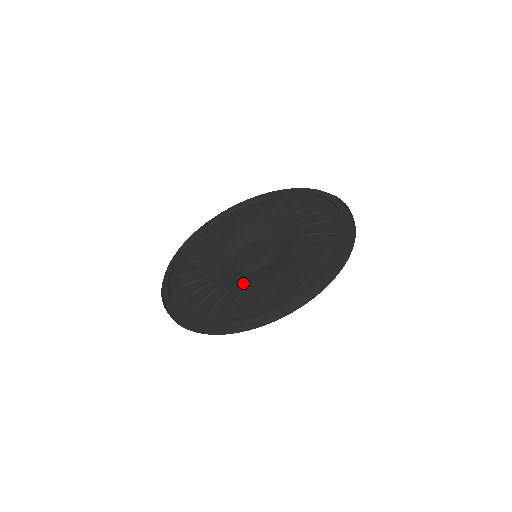
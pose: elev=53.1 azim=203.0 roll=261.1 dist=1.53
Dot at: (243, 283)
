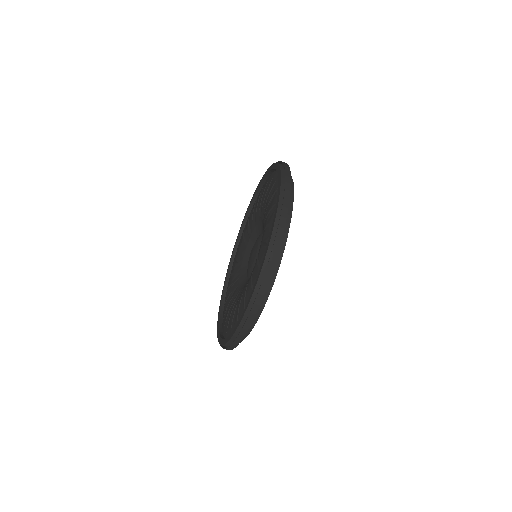
Dot at: occluded
